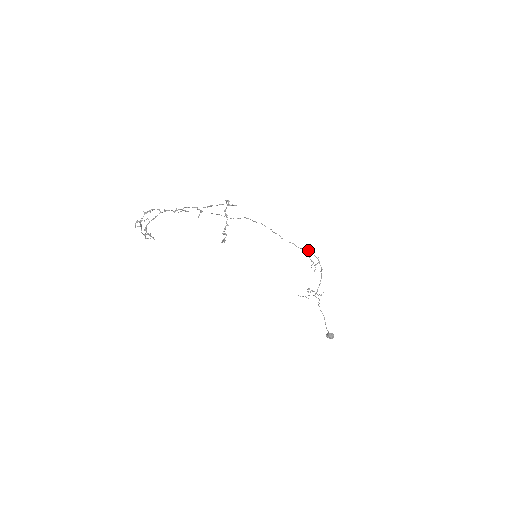
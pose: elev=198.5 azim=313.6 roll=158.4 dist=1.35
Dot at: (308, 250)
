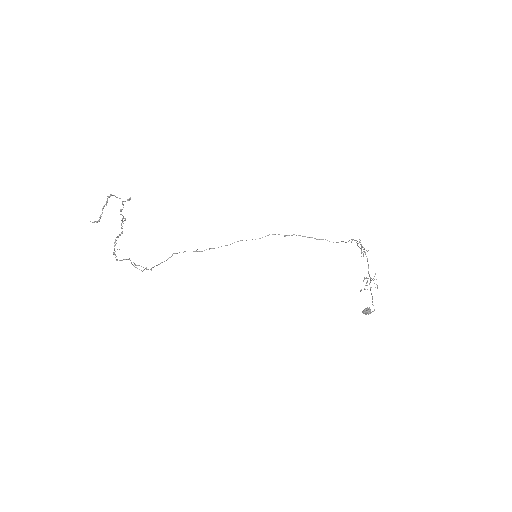
Dot at: (351, 239)
